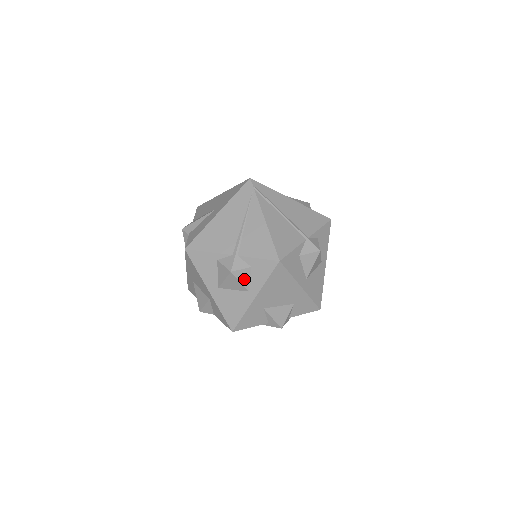
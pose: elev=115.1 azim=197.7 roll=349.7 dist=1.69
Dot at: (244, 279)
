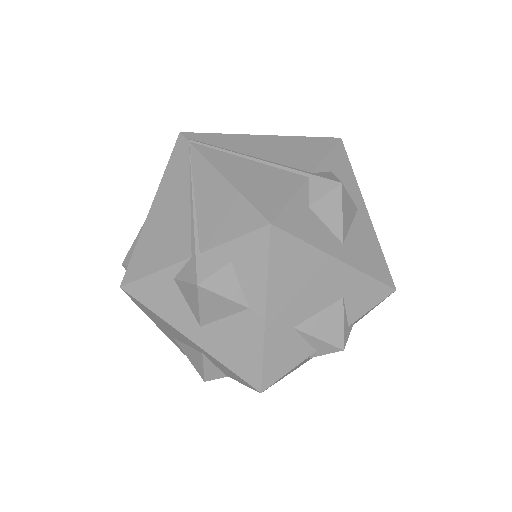
Dot at: (229, 289)
